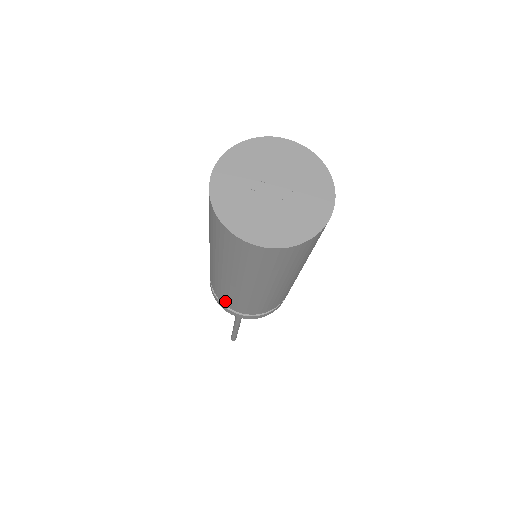
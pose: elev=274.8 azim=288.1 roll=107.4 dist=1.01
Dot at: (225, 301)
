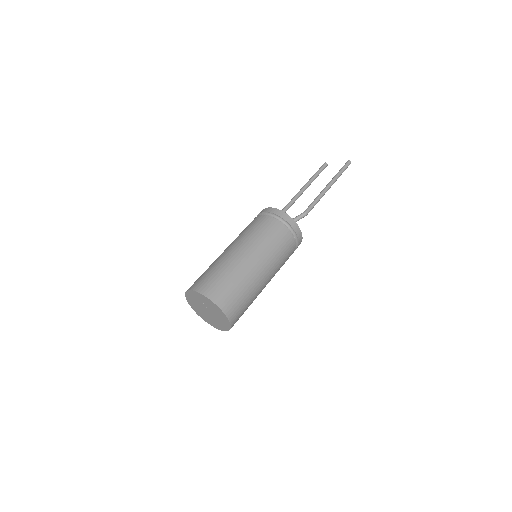
Dot at: occluded
